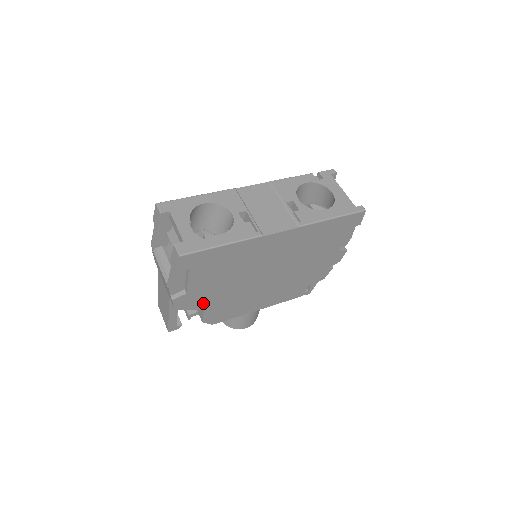
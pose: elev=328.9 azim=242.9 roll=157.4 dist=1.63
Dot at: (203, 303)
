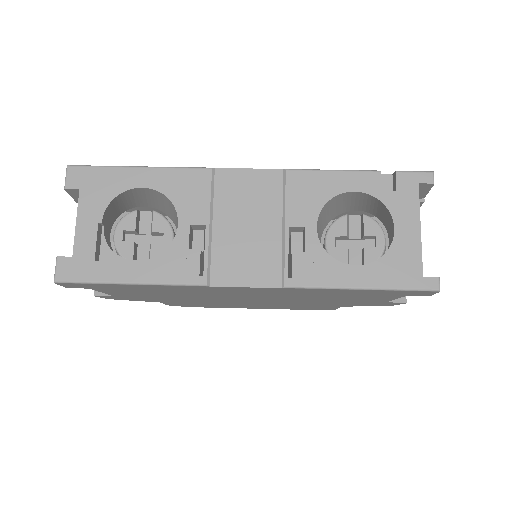
Dot at: (153, 300)
